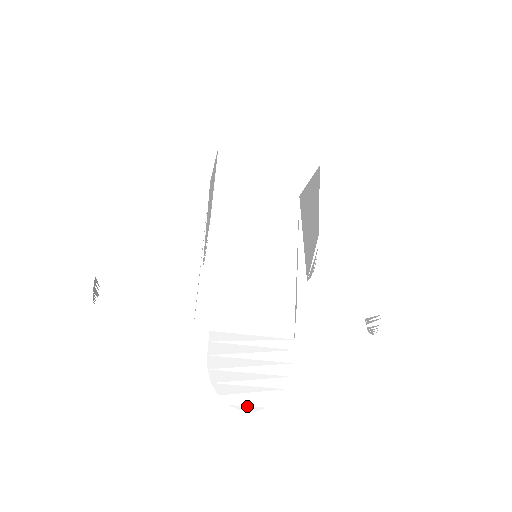
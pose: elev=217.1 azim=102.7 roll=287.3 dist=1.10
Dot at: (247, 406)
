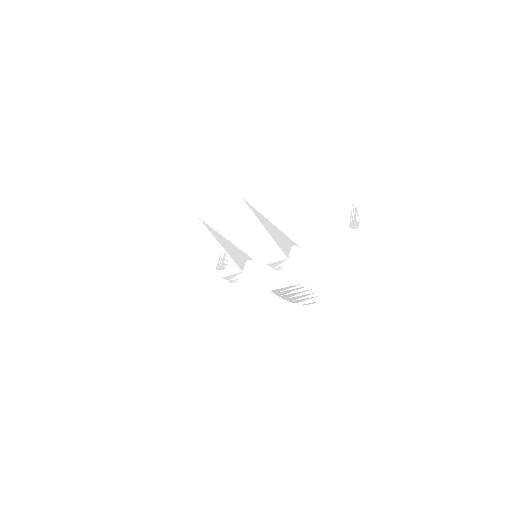
Dot at: (309, 303)
